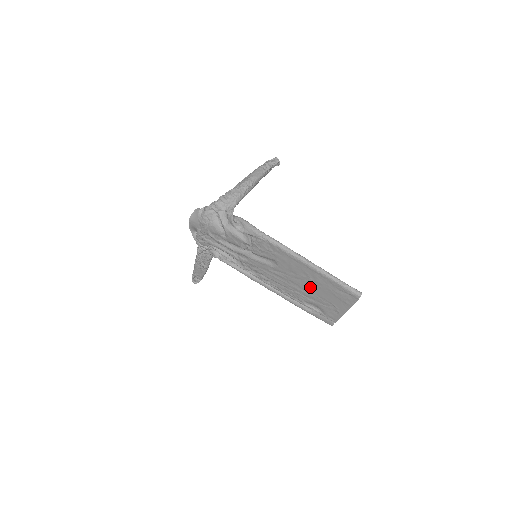
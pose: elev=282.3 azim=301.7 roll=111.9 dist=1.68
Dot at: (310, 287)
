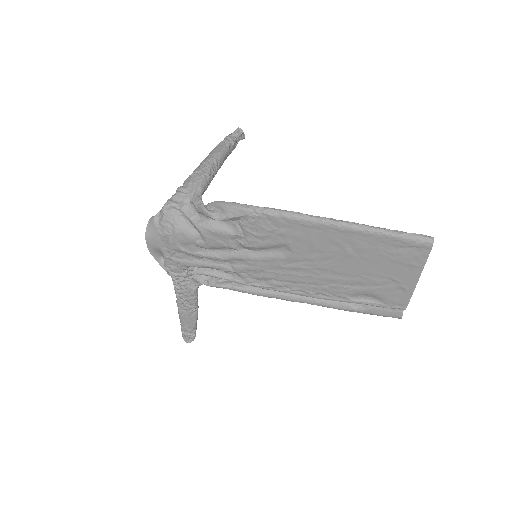
Dot at: (350, 265)
